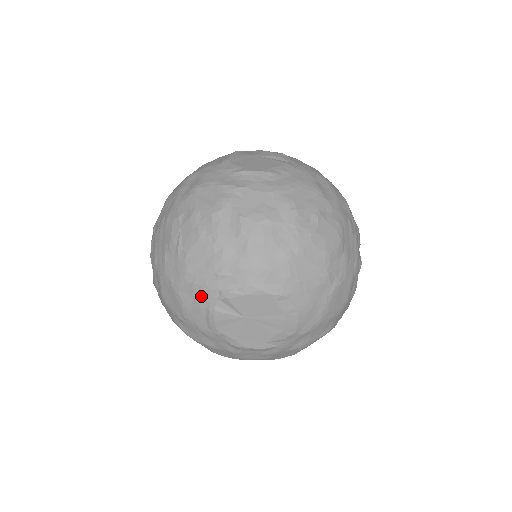
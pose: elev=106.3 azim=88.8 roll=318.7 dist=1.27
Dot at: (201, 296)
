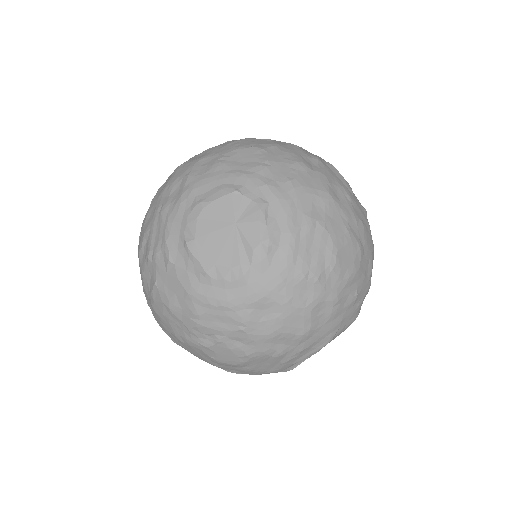
Dot at: occluded
